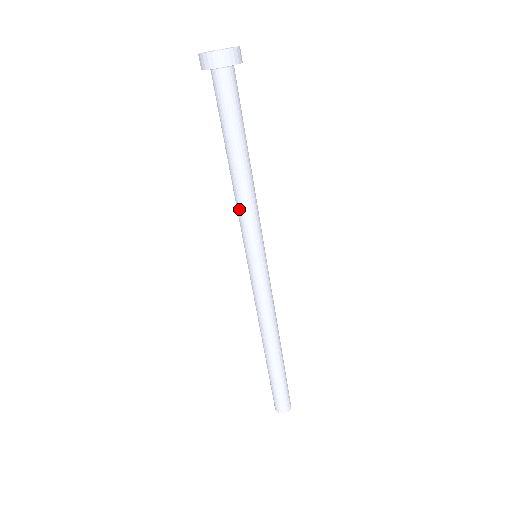
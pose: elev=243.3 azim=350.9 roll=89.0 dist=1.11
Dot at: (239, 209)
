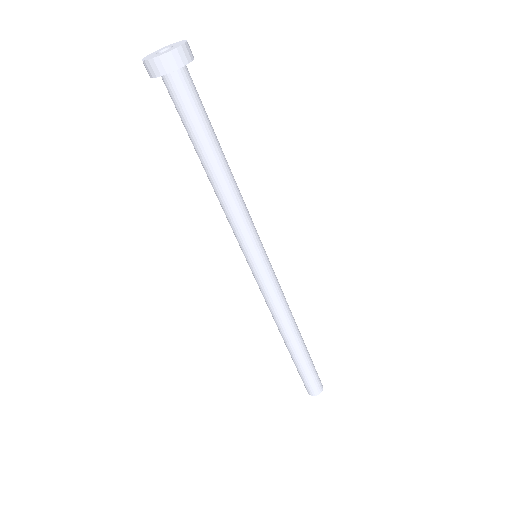
Dot at: (225, 214)
